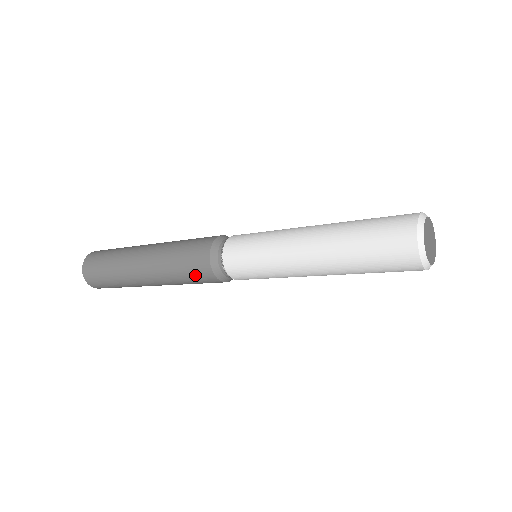
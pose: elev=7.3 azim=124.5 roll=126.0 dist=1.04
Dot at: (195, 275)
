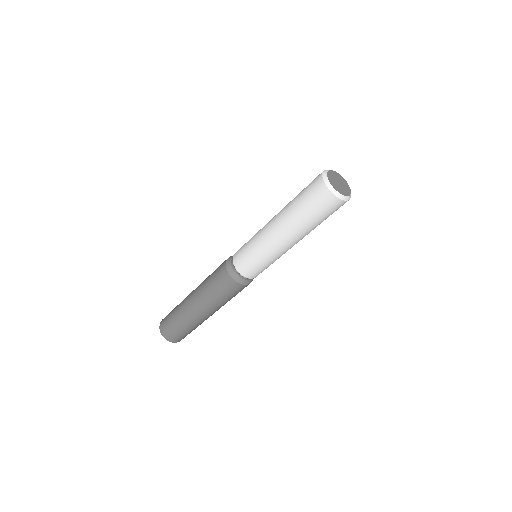
Dot at: (224, 288)
